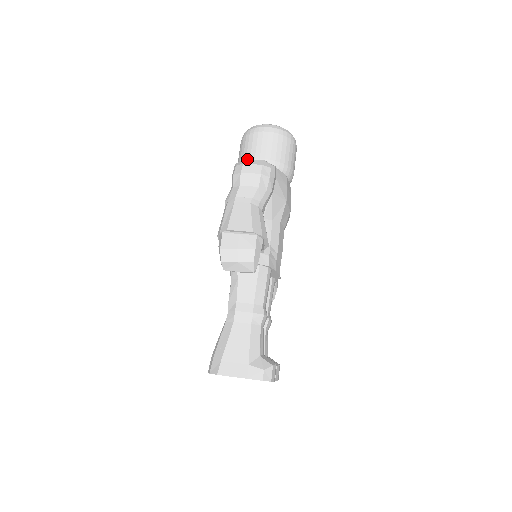
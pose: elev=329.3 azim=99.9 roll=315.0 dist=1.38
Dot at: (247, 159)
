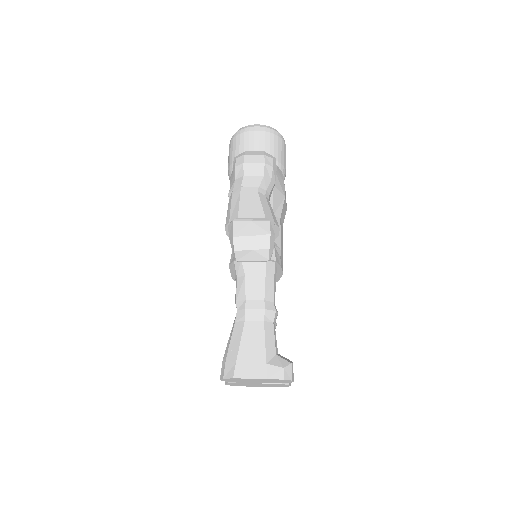
Dot at: (247, 151)
